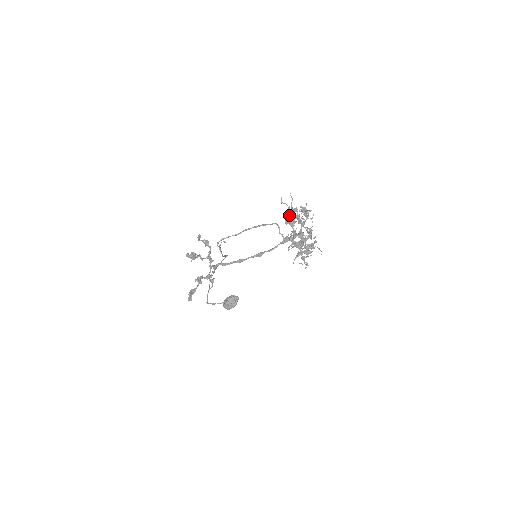
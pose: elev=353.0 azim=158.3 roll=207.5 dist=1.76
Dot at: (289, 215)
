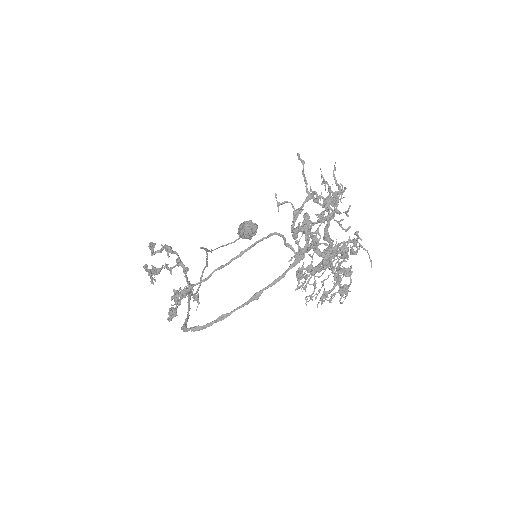
Dot at: occluded
